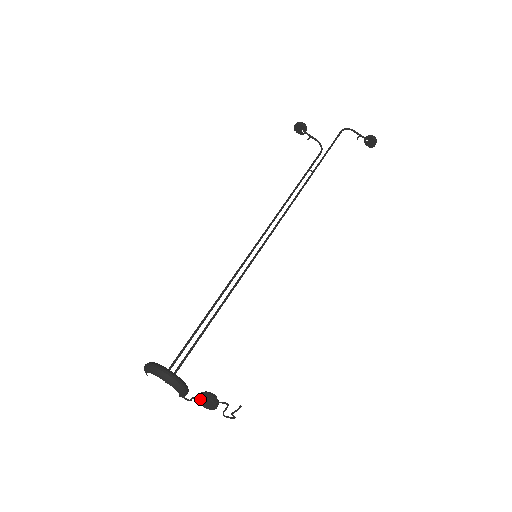
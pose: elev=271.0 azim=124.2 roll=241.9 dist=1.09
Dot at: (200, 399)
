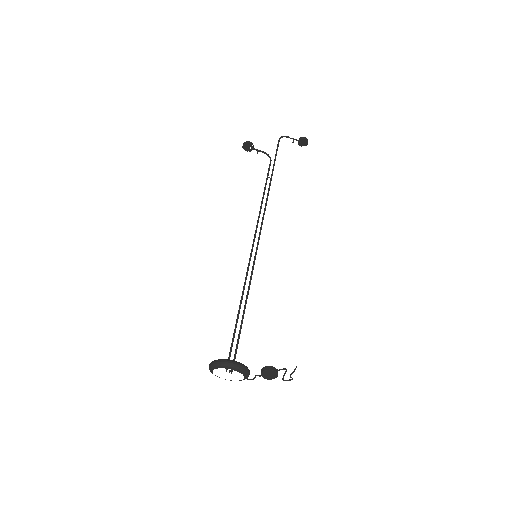
Dot at: (263, 373)
